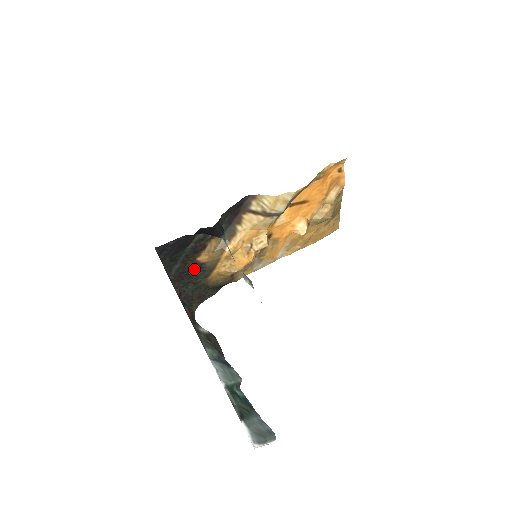
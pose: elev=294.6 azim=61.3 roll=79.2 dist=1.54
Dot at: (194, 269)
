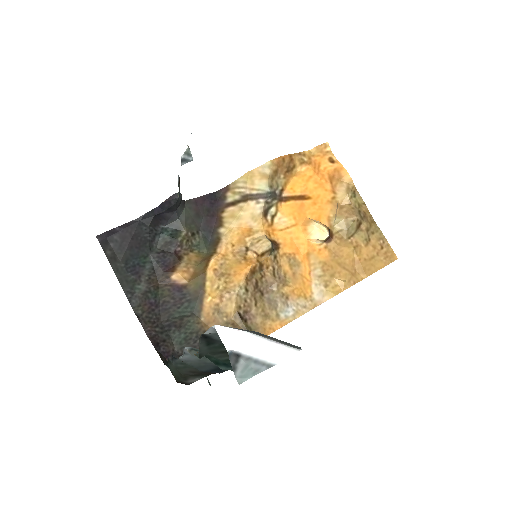
Dot at: (173, 299)
